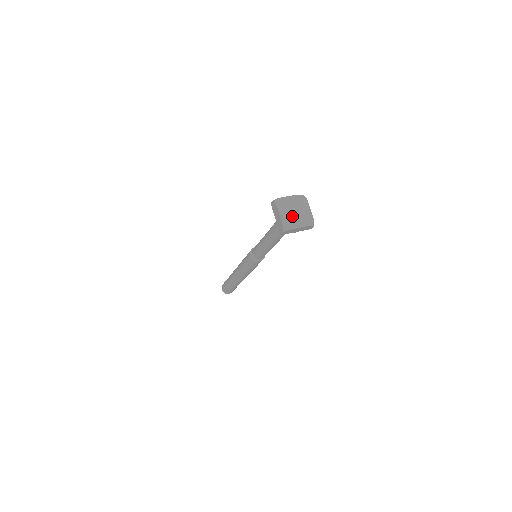
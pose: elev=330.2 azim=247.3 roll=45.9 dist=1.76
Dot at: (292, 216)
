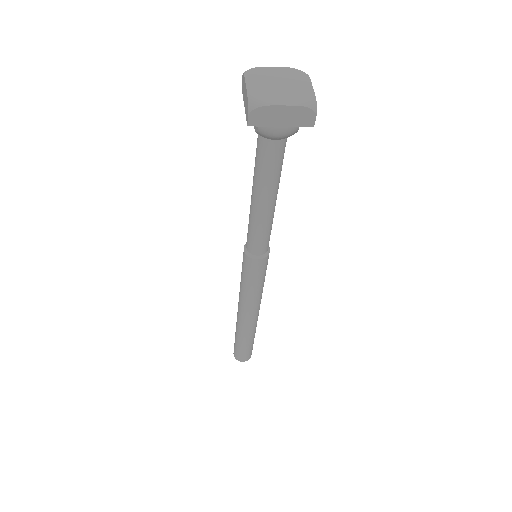
Dot at: (271, 90)
